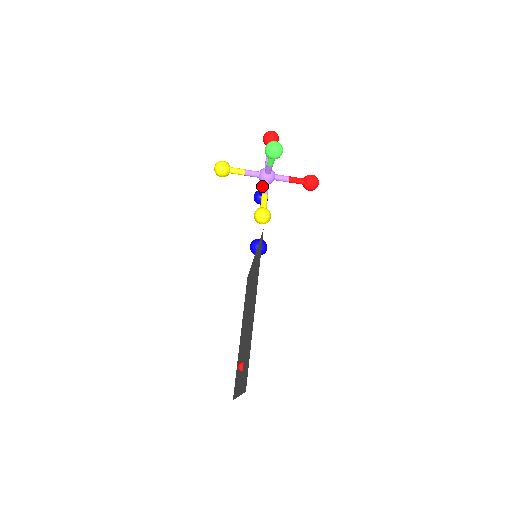
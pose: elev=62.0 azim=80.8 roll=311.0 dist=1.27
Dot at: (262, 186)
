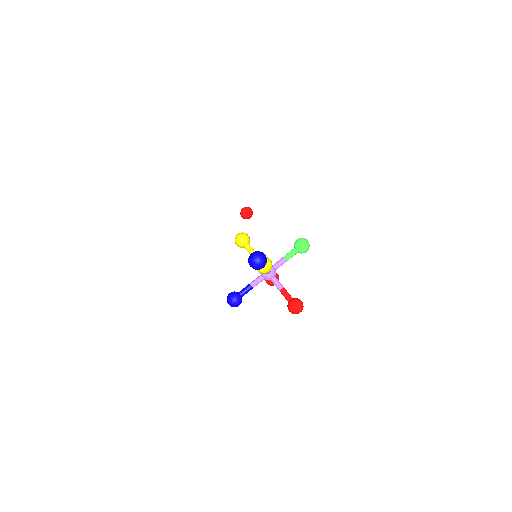
Dot at: (254, 281)
